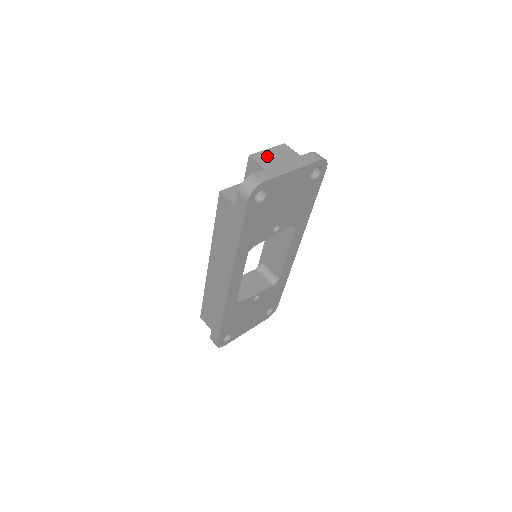
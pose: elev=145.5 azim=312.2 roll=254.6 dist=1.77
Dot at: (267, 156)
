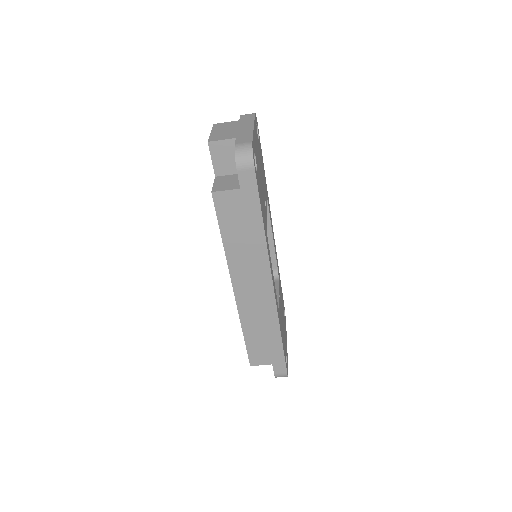
Dot at: (220, 134)
